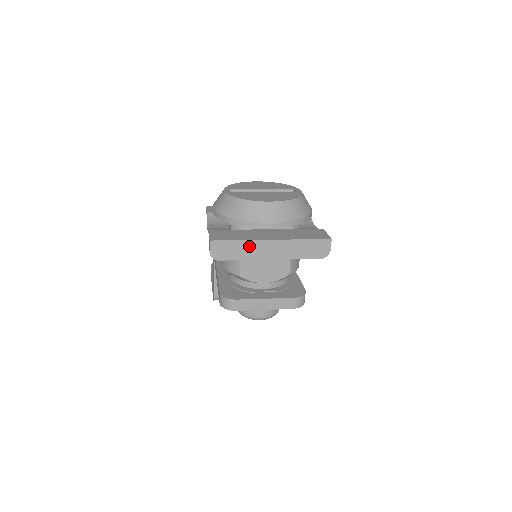
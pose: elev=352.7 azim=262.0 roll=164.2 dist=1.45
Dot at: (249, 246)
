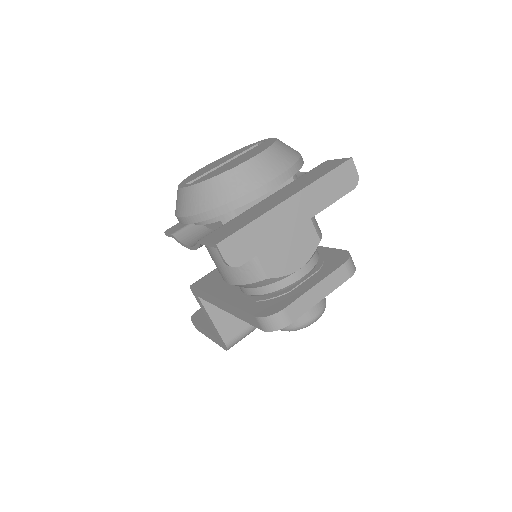
Dot at: (267, 223)
